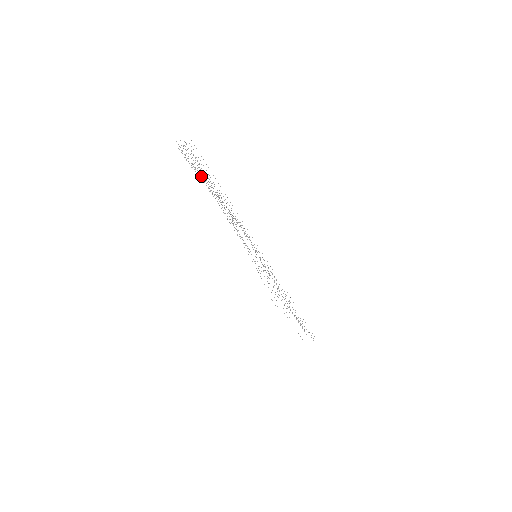
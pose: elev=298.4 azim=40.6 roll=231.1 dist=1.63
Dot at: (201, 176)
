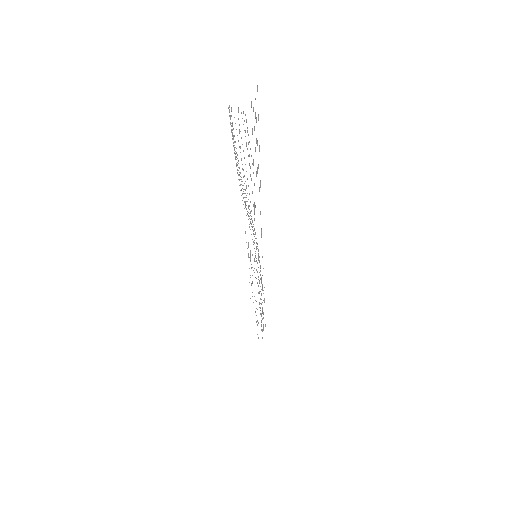
Dot at: (237, 158)
